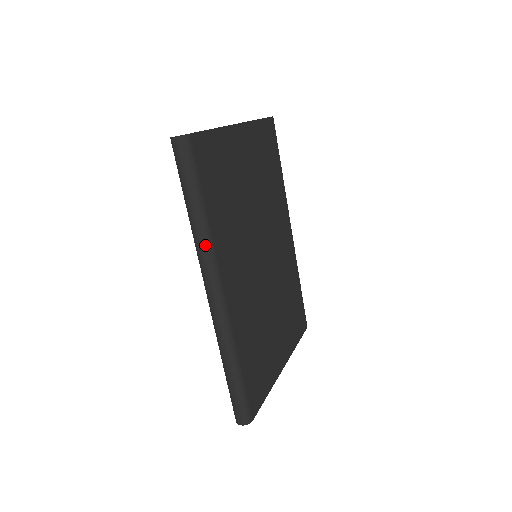
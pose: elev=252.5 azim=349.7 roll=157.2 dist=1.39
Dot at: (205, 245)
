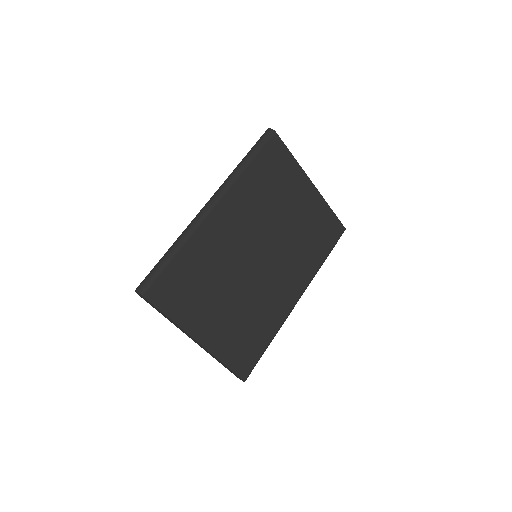
Dot at: (232, 177)
